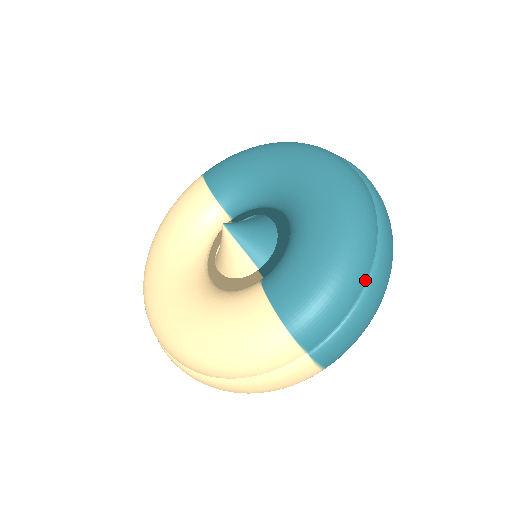
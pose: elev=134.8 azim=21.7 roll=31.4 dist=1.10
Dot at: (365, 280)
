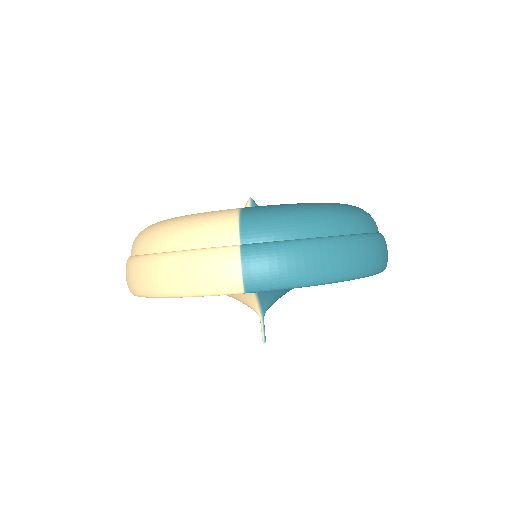
Dot at: (331, 234)
